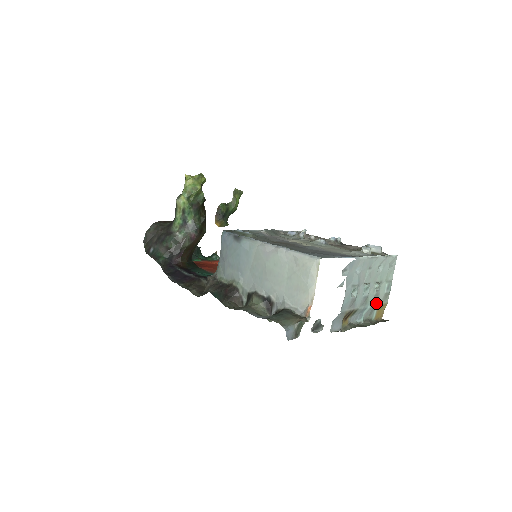
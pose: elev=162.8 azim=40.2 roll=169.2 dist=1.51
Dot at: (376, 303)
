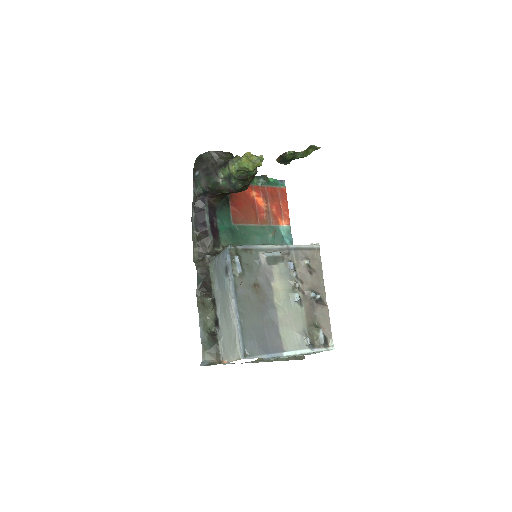
Dot at: occluded
